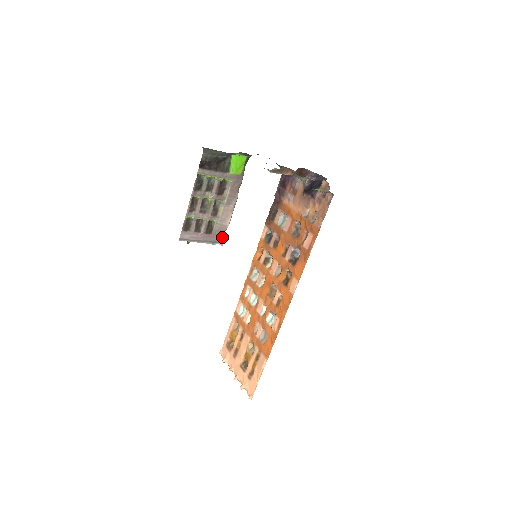
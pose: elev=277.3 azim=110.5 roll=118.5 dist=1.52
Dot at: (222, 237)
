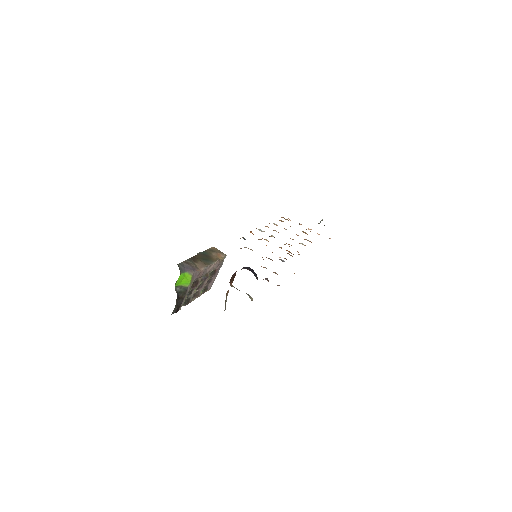
Dot at: (222, 260)
